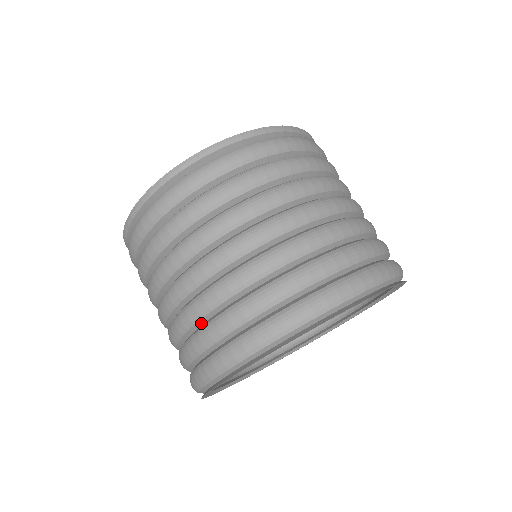
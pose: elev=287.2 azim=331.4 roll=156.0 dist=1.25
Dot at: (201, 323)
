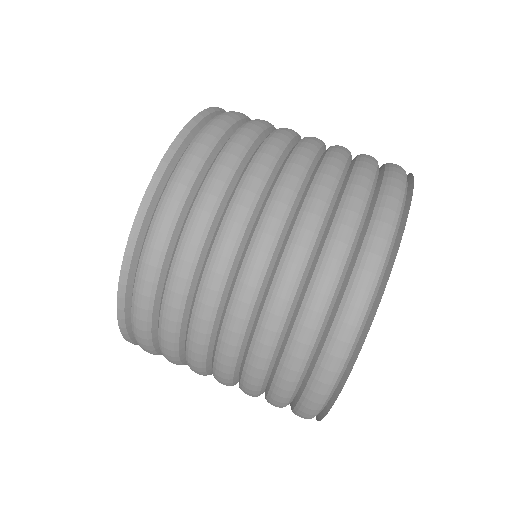
Dot at: occluded
